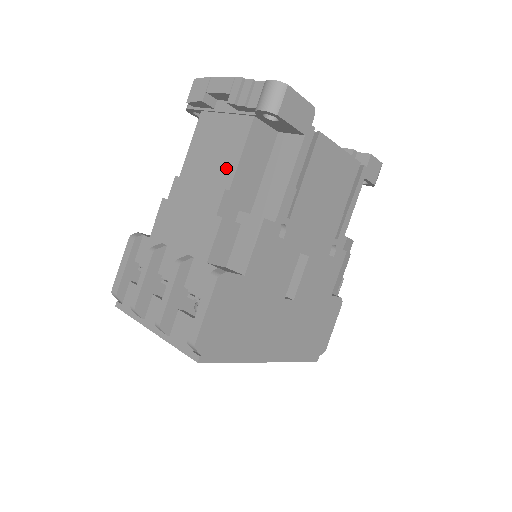
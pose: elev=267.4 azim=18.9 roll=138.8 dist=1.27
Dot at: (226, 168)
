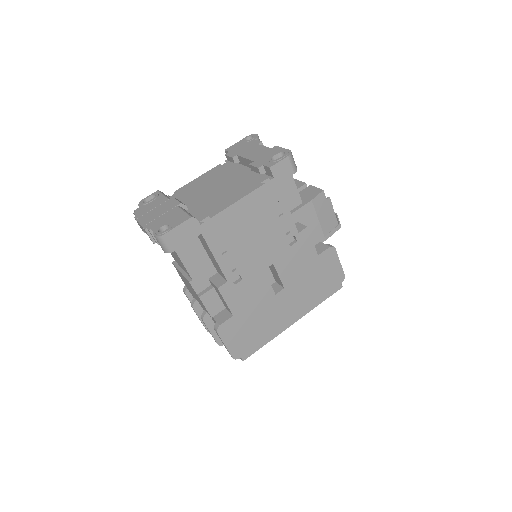
Dot at: (183, 266)
